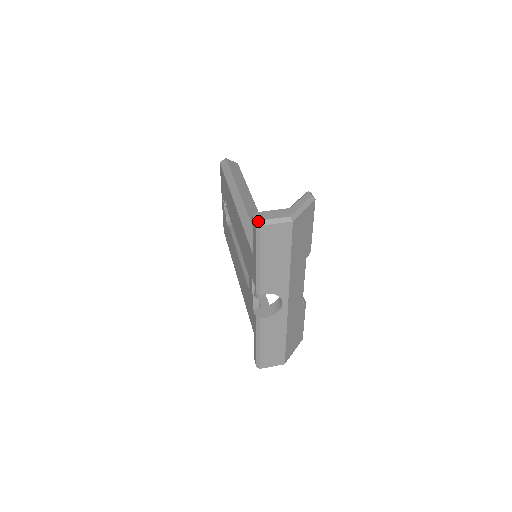
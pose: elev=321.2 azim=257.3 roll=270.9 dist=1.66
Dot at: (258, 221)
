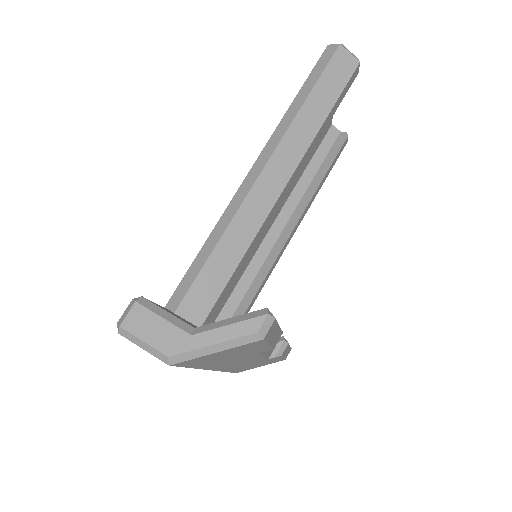
Dot at: (118, 325)
